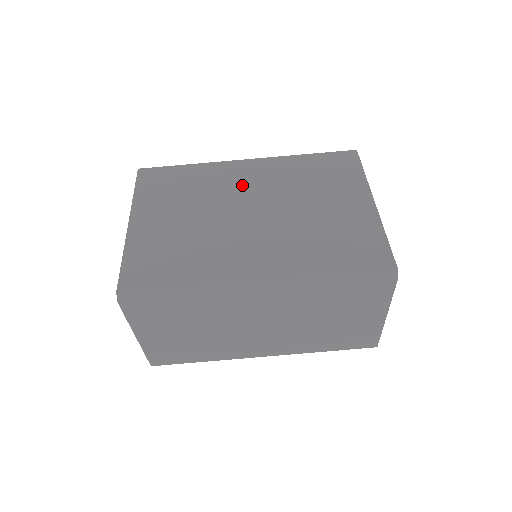
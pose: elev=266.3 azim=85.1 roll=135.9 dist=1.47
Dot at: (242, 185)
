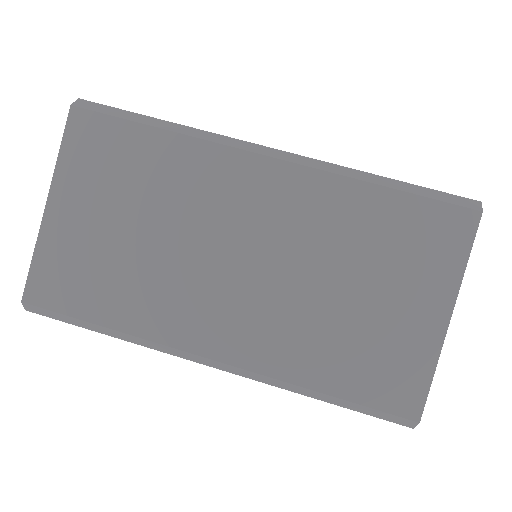
Dot at: occluded
